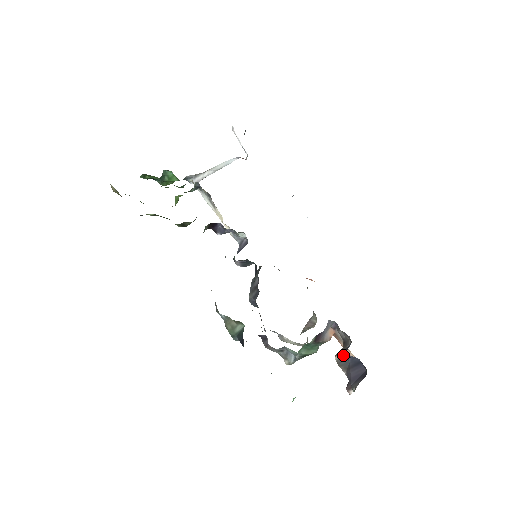
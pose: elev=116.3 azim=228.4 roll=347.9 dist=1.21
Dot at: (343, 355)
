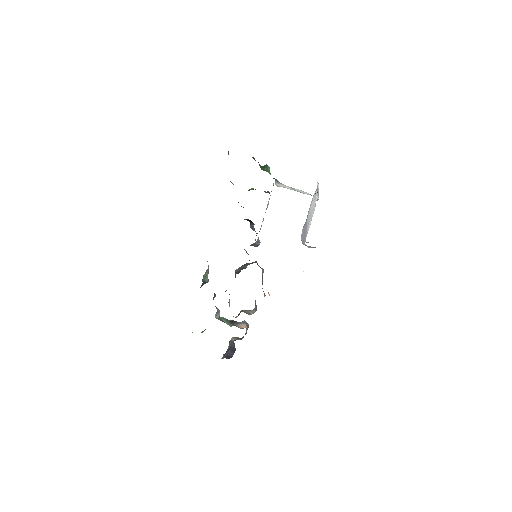
Dot at: occluded
